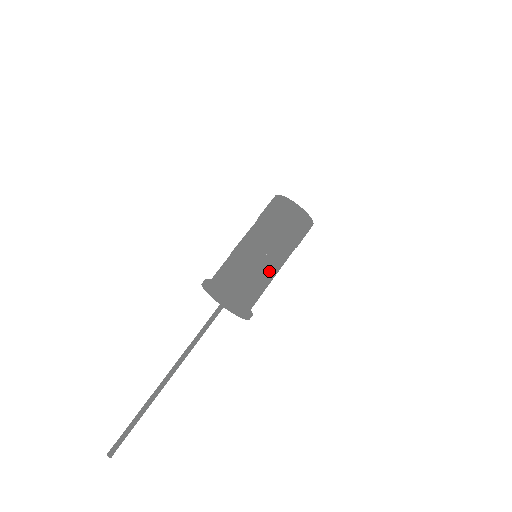
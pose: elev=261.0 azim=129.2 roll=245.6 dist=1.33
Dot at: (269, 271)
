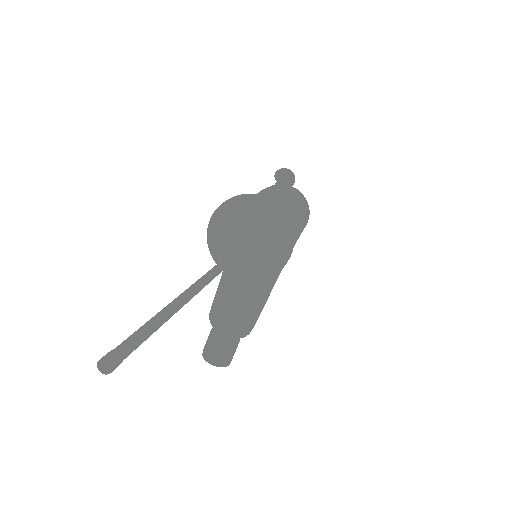
Dot at: (291, 209)
